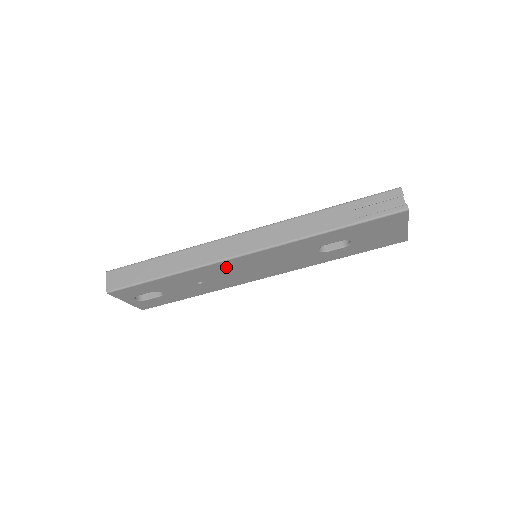
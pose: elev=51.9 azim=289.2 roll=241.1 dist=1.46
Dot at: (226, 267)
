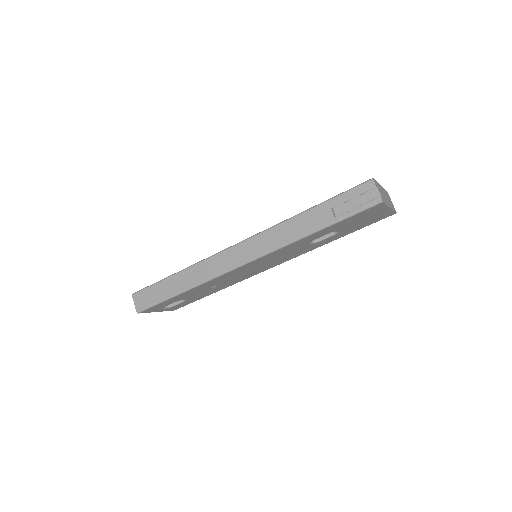
Dot at: (230, 275)
